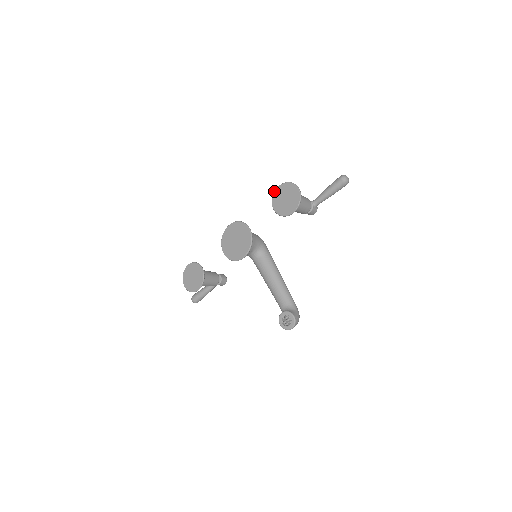
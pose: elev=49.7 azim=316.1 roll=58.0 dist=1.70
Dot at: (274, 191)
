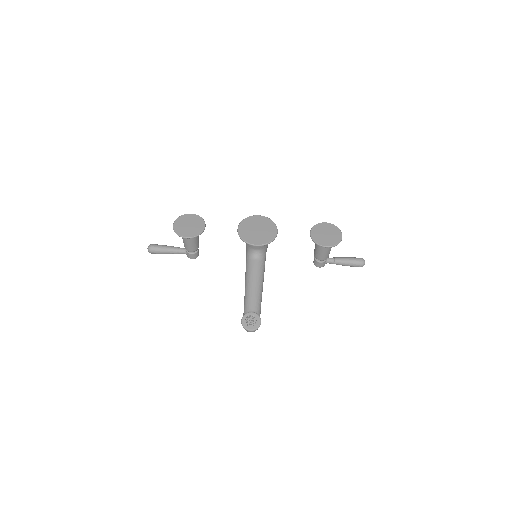
Dot at: occluded
